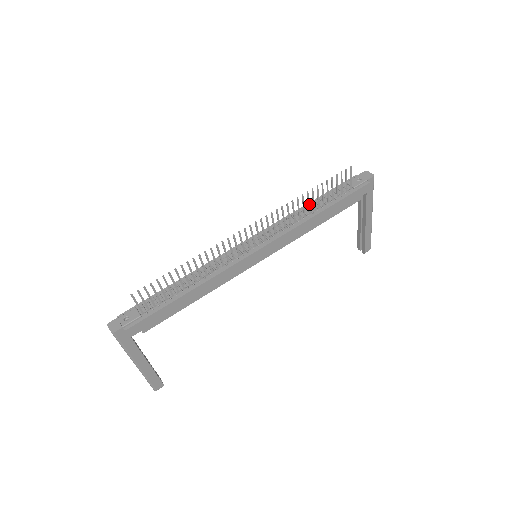
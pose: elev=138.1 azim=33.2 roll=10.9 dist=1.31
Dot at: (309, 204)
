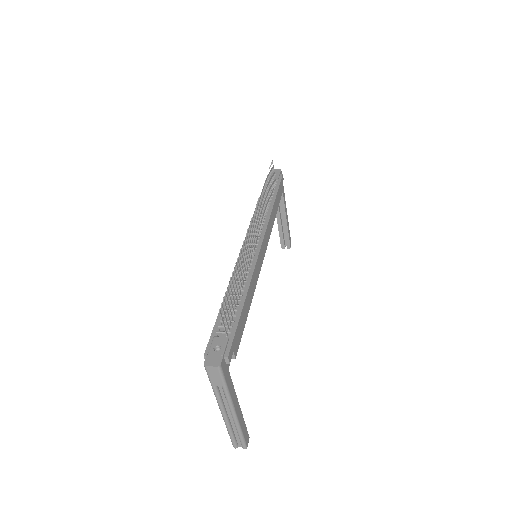
Dot at: (266, 197)
